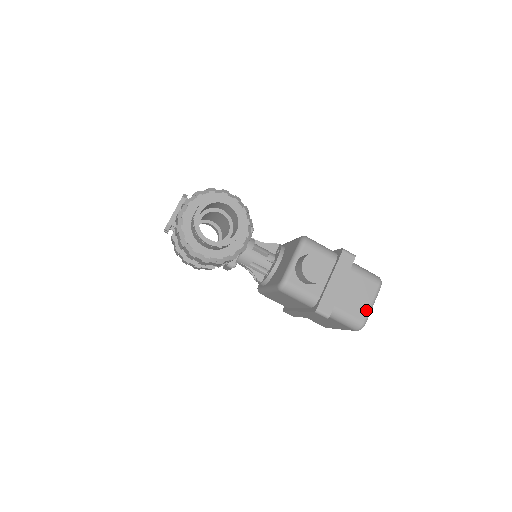
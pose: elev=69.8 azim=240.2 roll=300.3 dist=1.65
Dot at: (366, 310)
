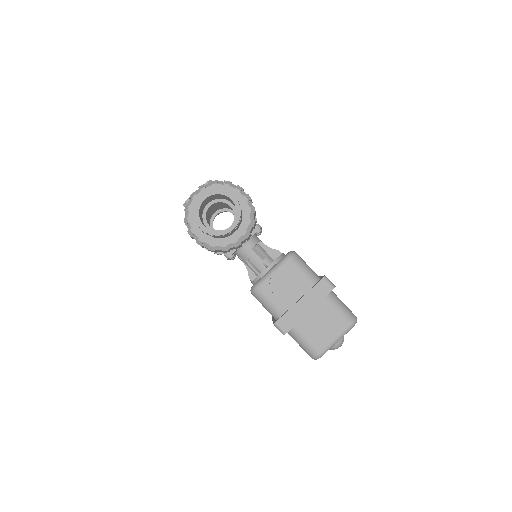
Dot at: (327, 343)
